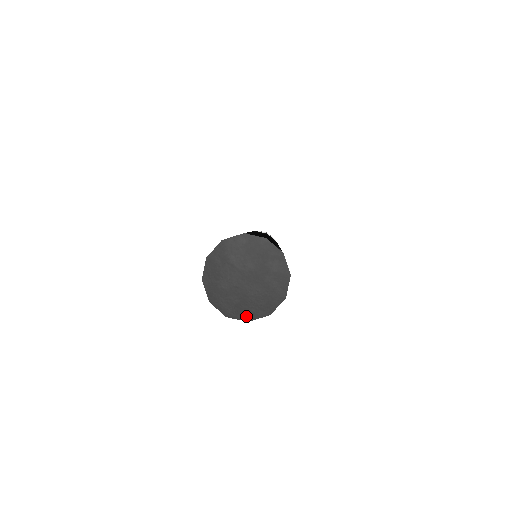
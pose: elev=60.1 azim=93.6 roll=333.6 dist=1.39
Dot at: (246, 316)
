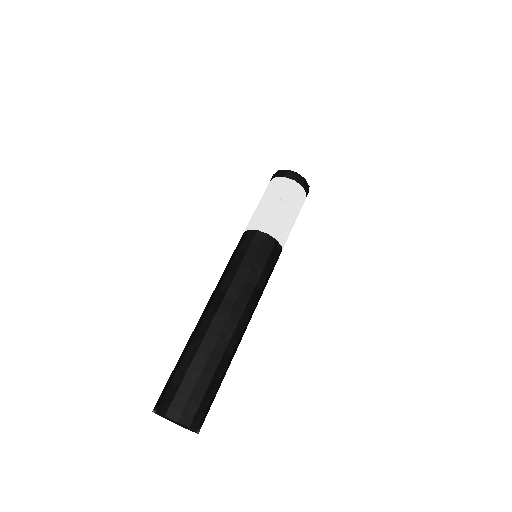
Dot at: occluded
